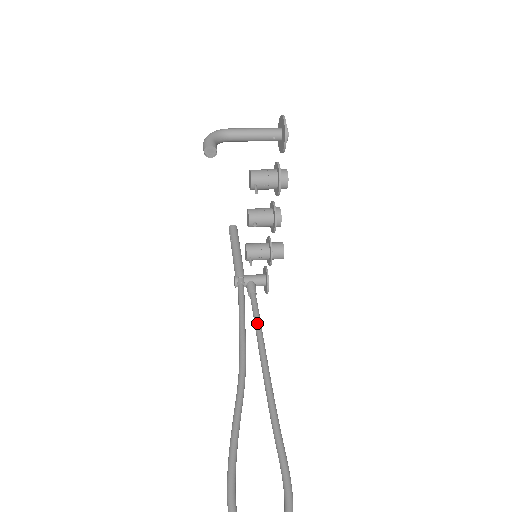
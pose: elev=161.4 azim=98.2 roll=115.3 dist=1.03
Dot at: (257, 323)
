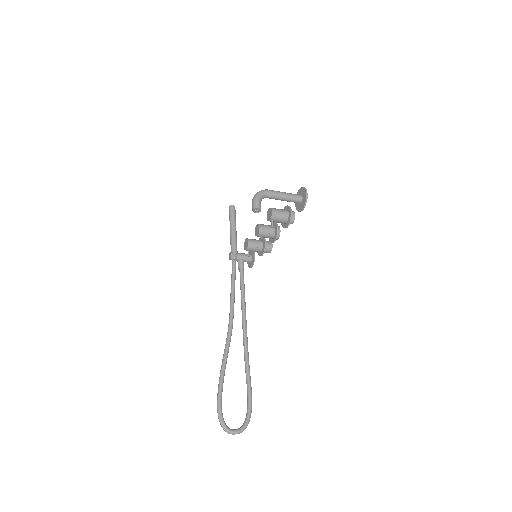
Dot at: (243, 293)
